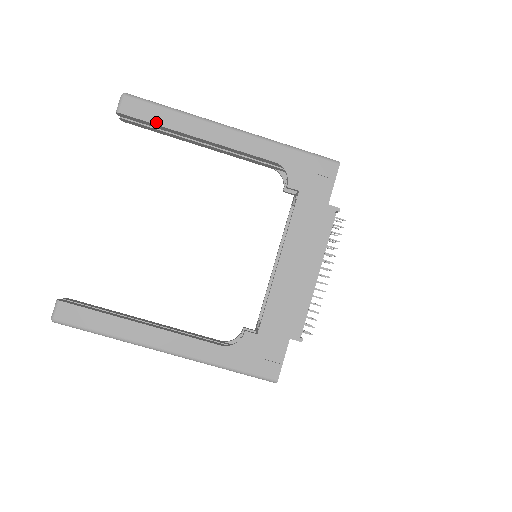
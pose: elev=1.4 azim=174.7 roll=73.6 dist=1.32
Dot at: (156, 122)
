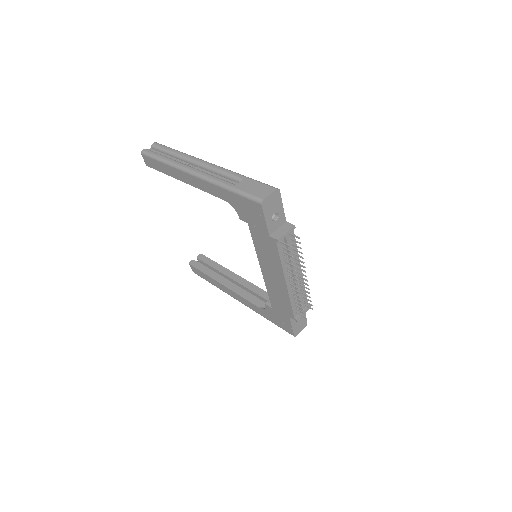
Dot at: (161, 171)
